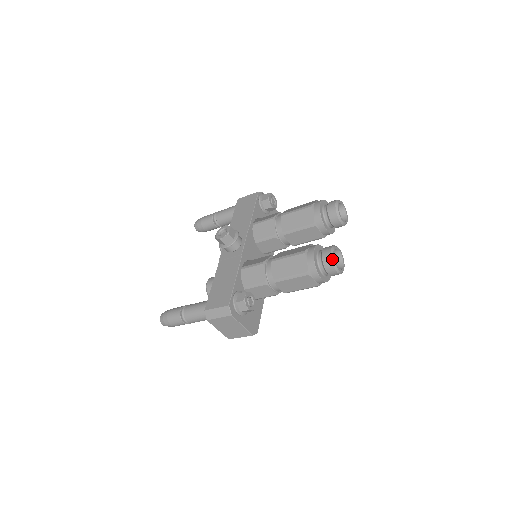
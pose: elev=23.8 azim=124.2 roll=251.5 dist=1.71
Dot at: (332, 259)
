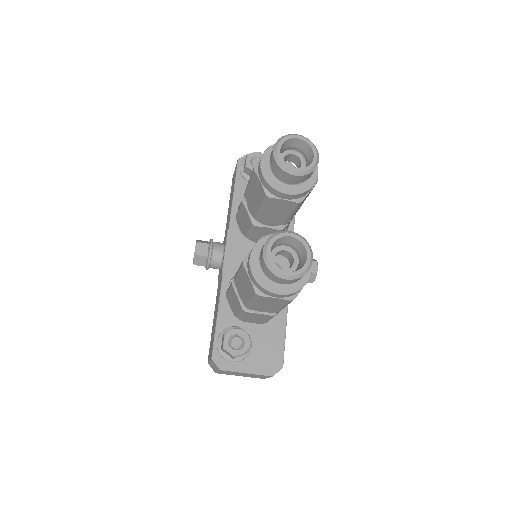
Dot at: (267, 266)
